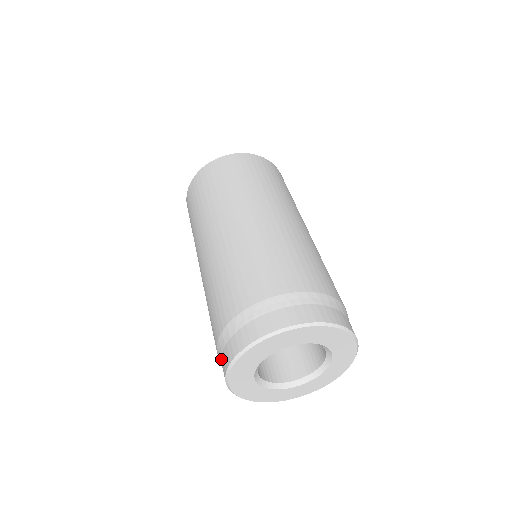
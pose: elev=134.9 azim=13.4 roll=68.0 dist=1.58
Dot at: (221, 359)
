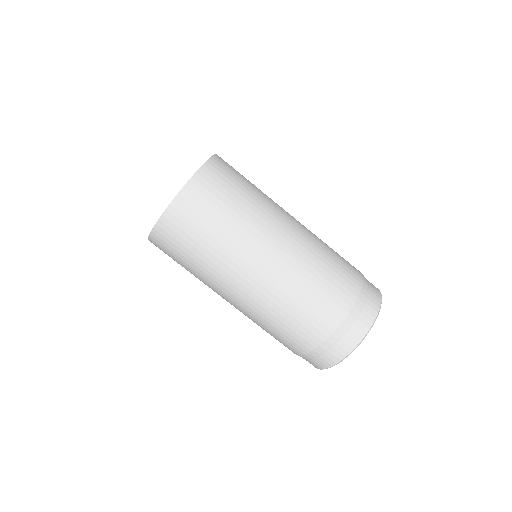
Dot at: occluded
